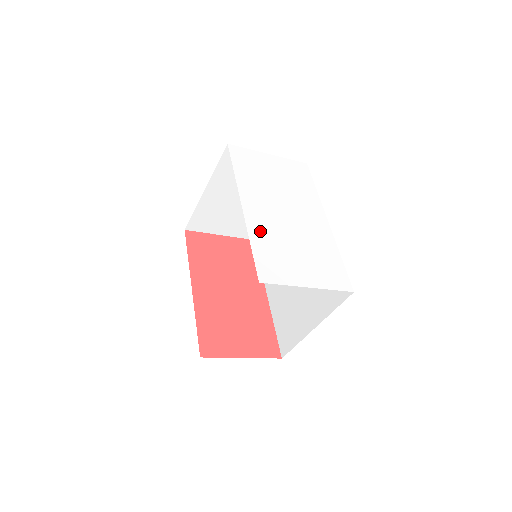
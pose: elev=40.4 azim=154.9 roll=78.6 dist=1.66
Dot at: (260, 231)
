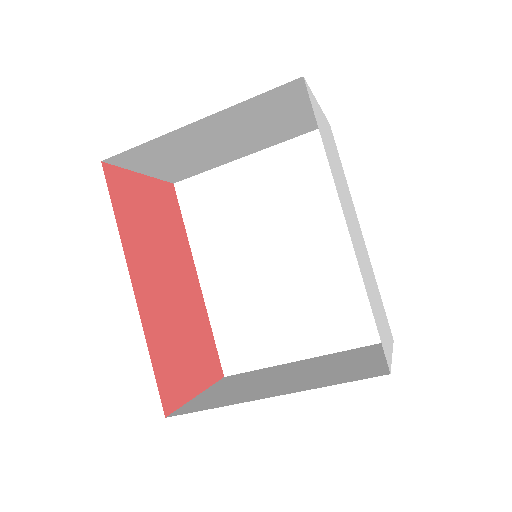
Dot at: (363, 271)
